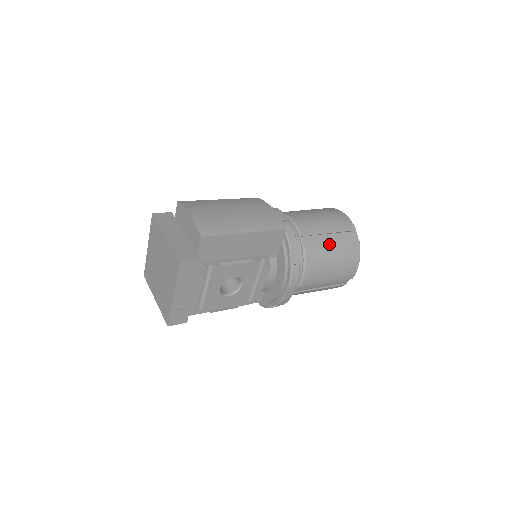
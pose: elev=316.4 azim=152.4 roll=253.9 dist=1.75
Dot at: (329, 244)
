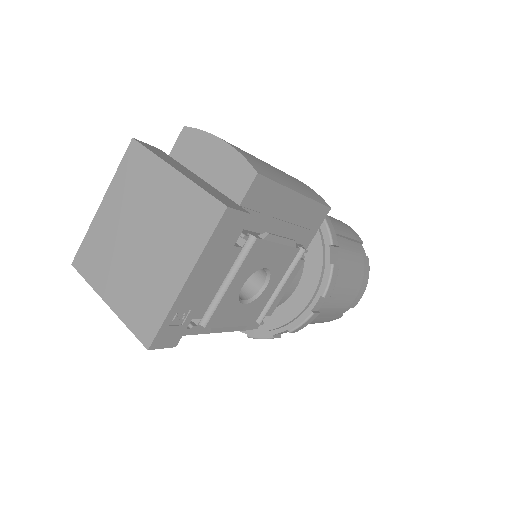
Dot at: occluded
